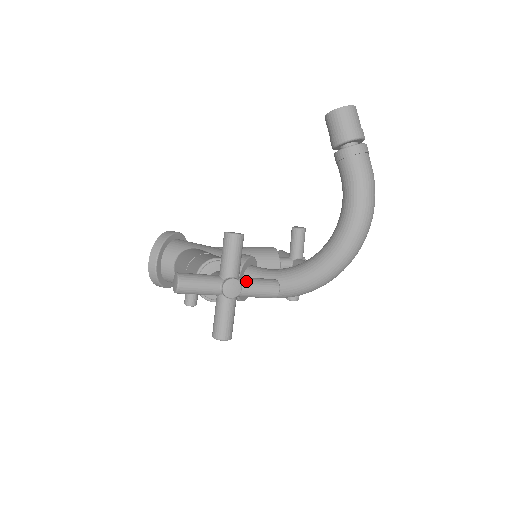
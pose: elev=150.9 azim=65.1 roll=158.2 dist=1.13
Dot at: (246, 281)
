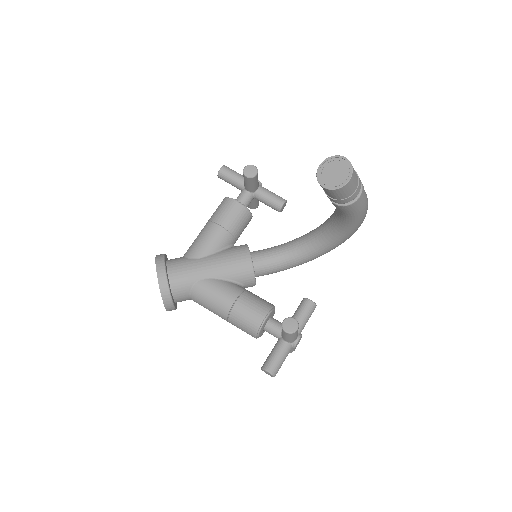
Dot at: (301, 327)
